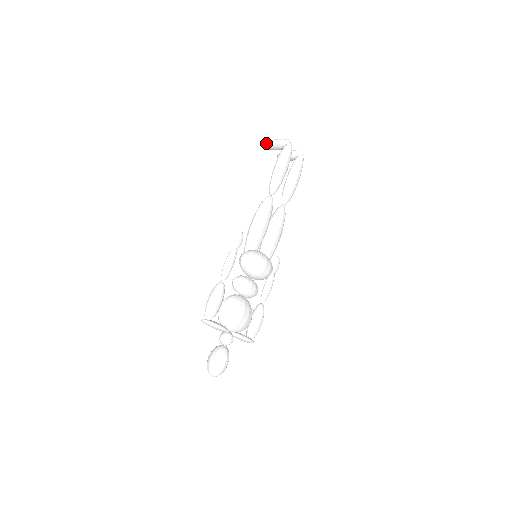
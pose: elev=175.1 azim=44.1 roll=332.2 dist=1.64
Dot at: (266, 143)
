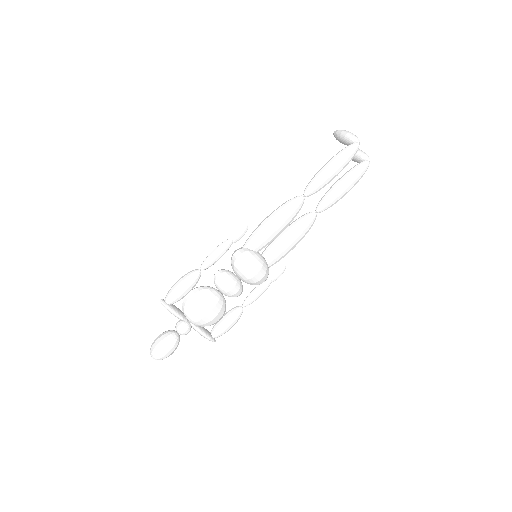
Dot at: (336, 130)
